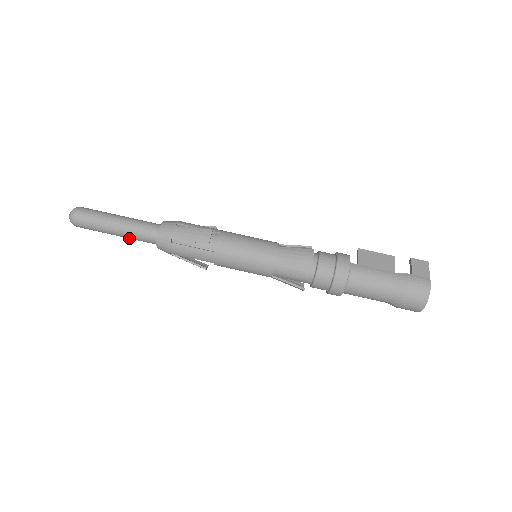
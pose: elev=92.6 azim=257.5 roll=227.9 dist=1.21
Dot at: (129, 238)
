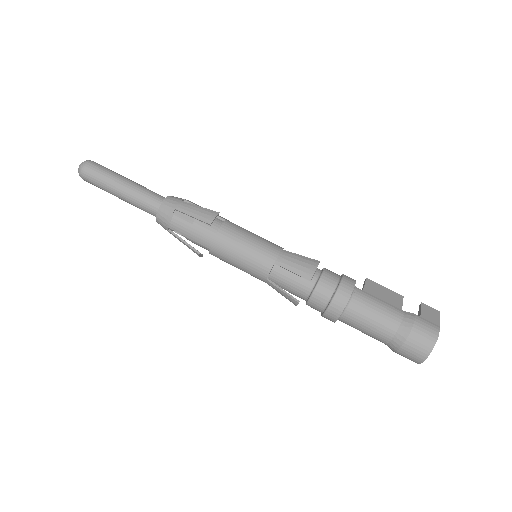
Dot at: (131, 203)
